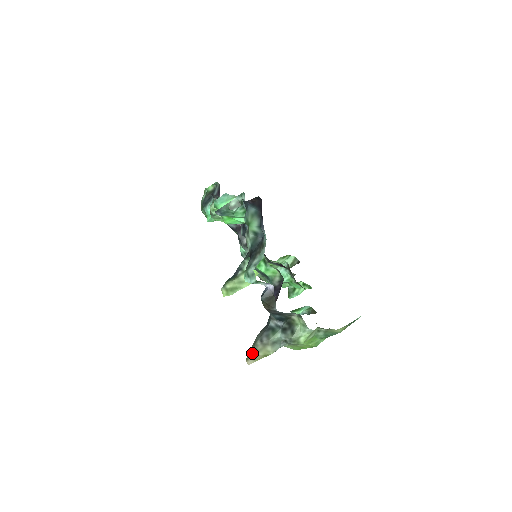
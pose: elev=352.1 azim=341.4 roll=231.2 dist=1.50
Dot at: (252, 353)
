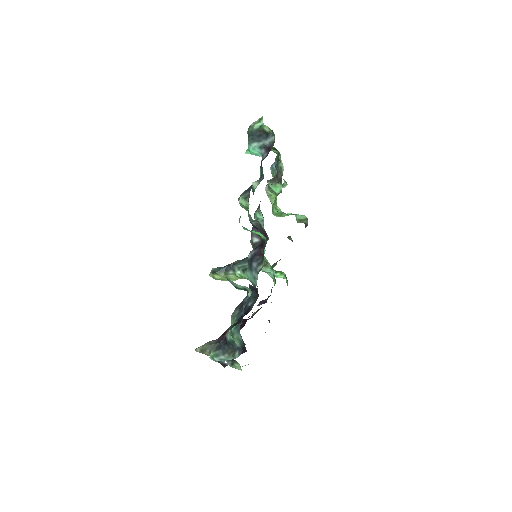
Dot at: (200, 351)
